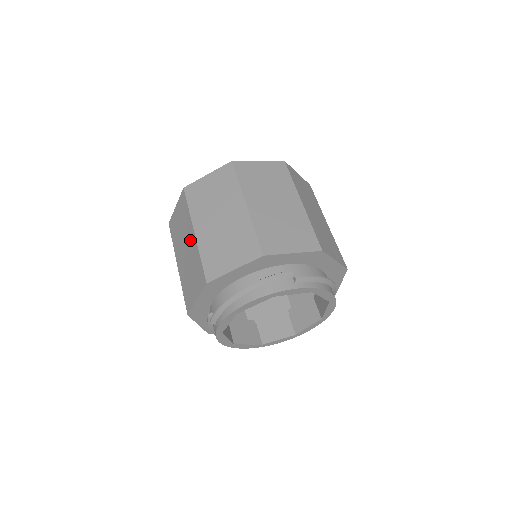
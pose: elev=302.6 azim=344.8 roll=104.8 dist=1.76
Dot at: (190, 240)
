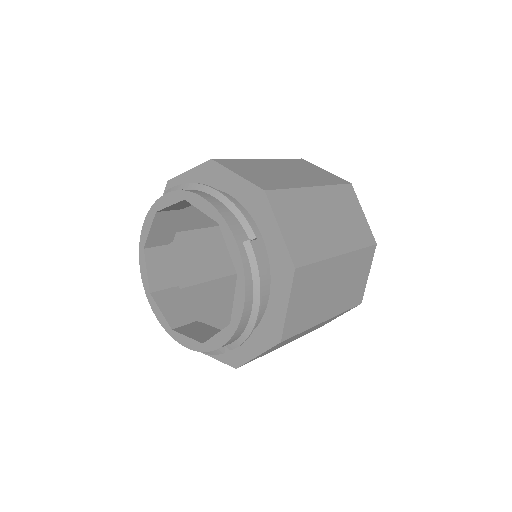
Dot at: occluded
